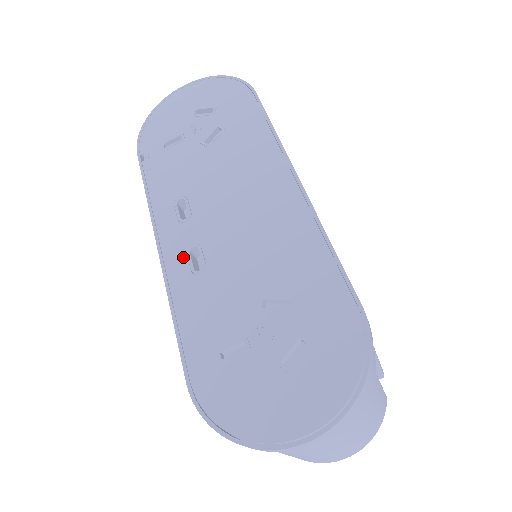
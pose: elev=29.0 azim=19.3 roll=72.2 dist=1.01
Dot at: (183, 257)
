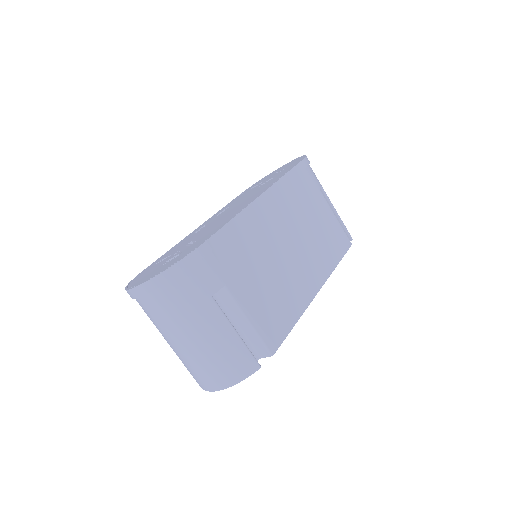
Dot at: (199, 229)
